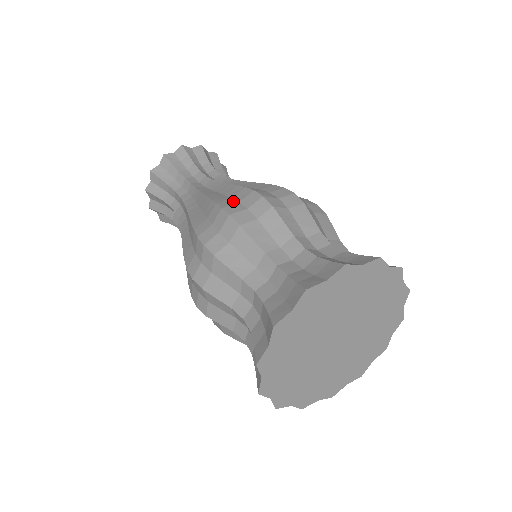
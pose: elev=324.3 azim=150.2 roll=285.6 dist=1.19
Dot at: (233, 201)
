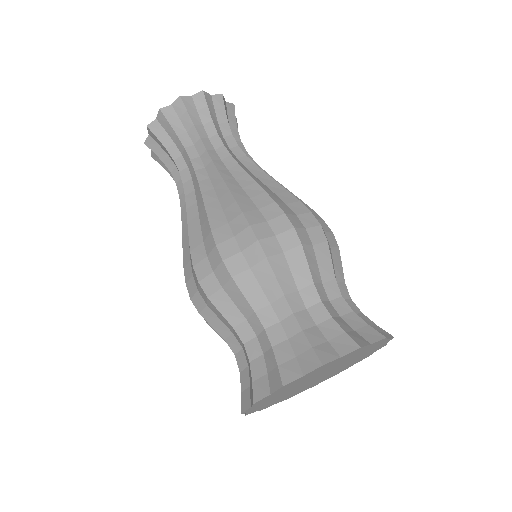
Dot at: (228, 232)
